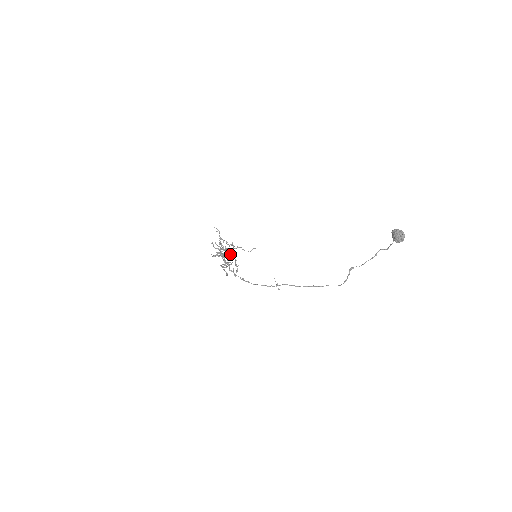
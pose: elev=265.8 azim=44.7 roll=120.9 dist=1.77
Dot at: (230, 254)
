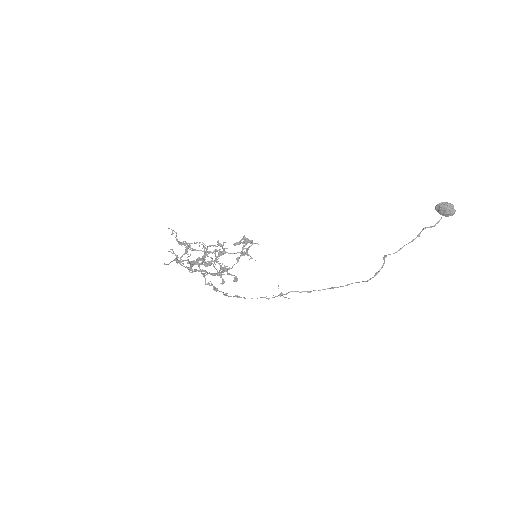
Dot at: occluded
